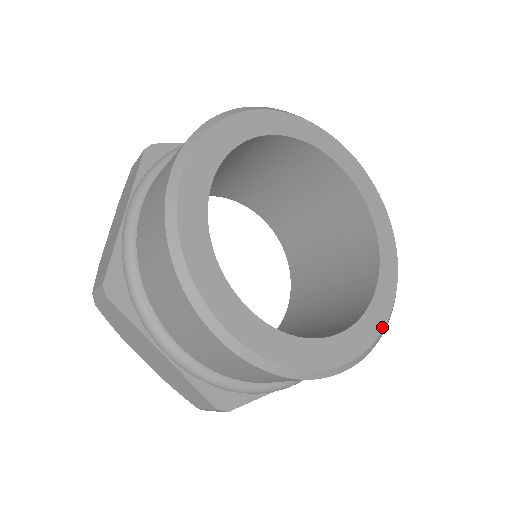
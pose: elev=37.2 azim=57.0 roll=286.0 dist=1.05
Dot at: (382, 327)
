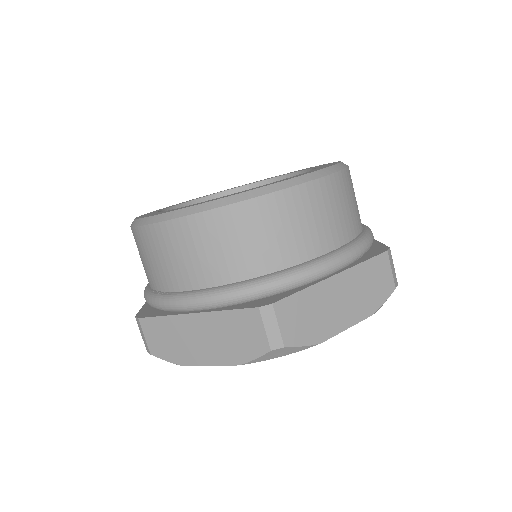
Dot at: (333, 165)
